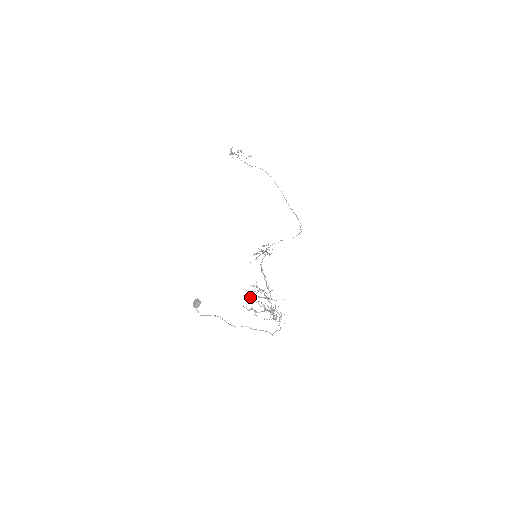
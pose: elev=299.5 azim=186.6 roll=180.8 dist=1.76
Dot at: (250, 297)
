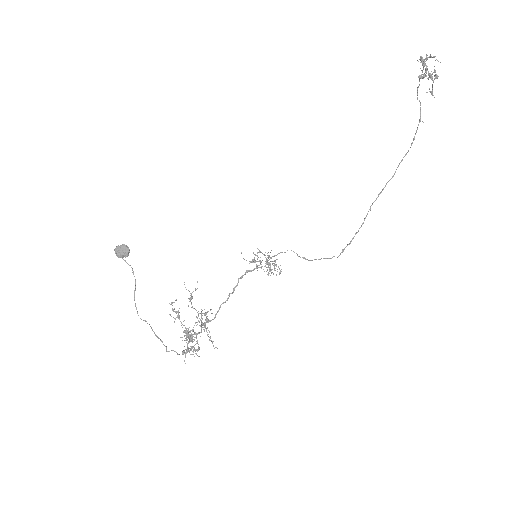
Dot at: (190, 301)
